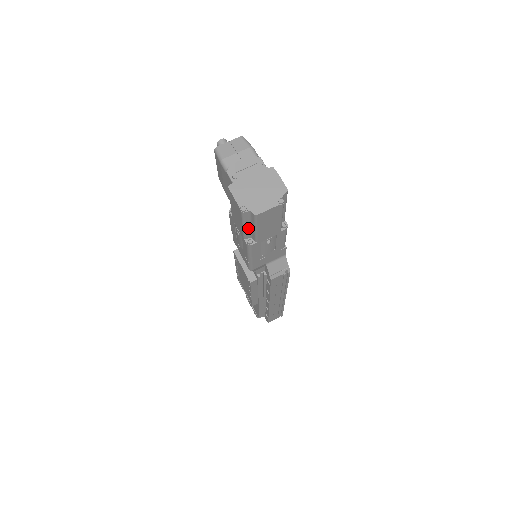
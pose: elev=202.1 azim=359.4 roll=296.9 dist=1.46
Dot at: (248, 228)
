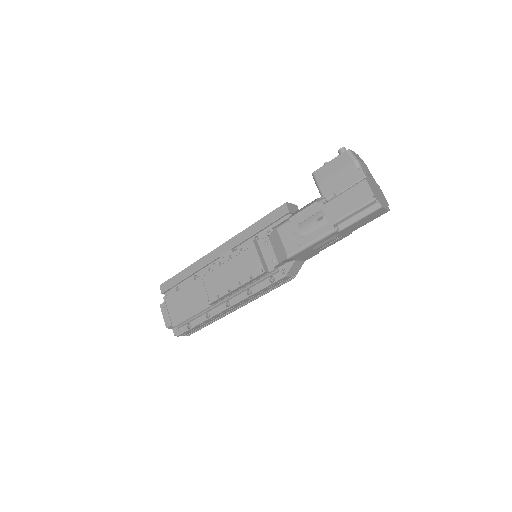
Dot at: (351, 216)
